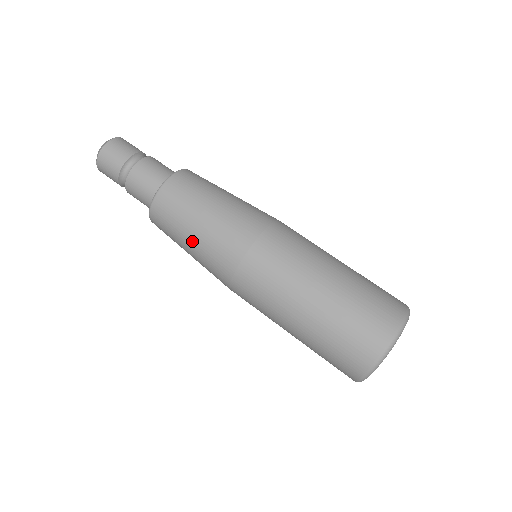
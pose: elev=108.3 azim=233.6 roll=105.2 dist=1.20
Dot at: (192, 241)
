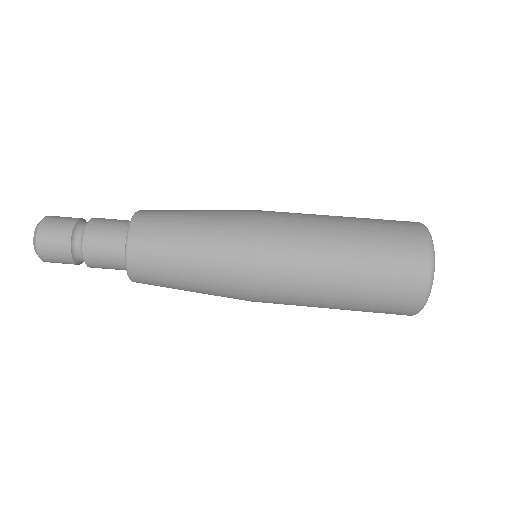
Dot at: (191, 267)
